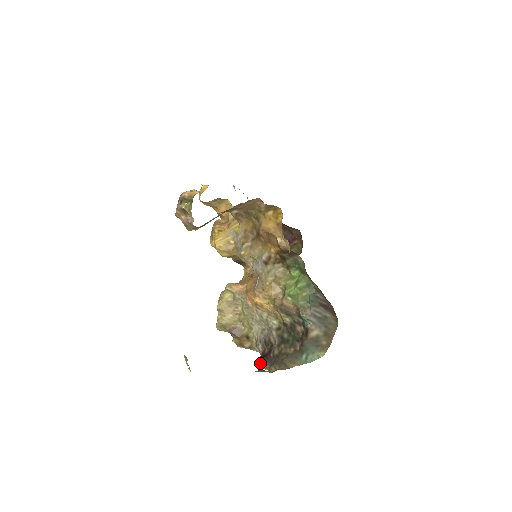
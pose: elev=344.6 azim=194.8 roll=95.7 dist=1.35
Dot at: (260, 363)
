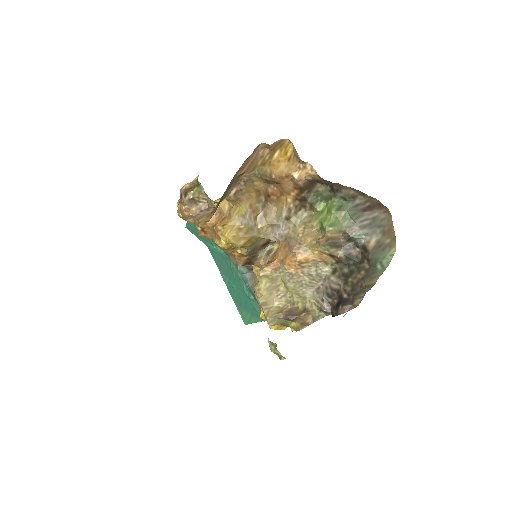
Dot at: (341, 310)
